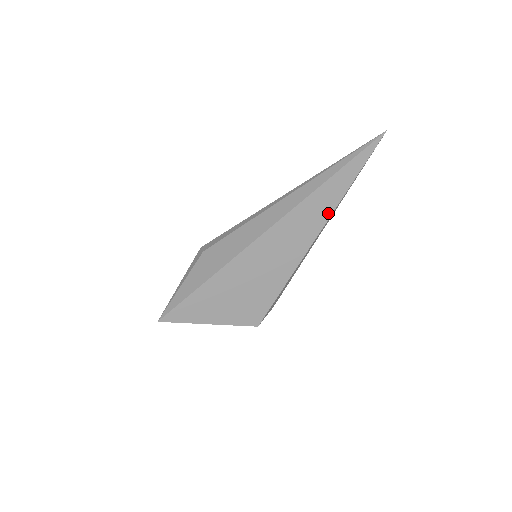
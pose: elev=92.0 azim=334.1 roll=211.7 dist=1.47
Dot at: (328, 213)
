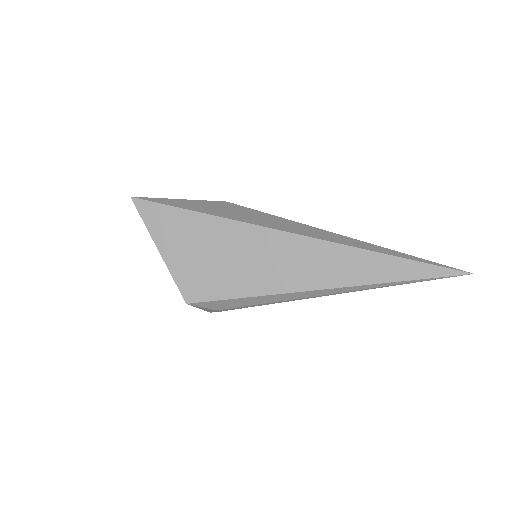
Dot at: (352, 281)
